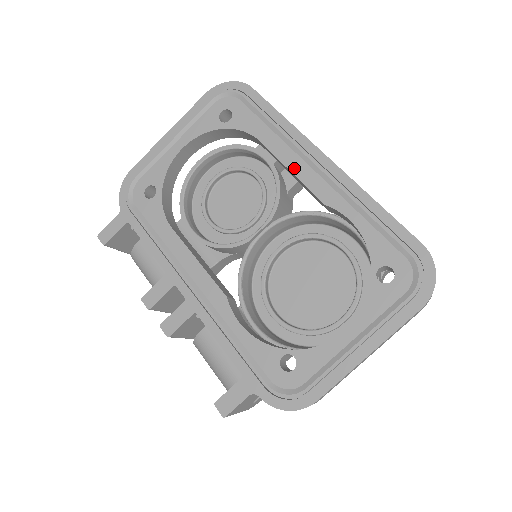
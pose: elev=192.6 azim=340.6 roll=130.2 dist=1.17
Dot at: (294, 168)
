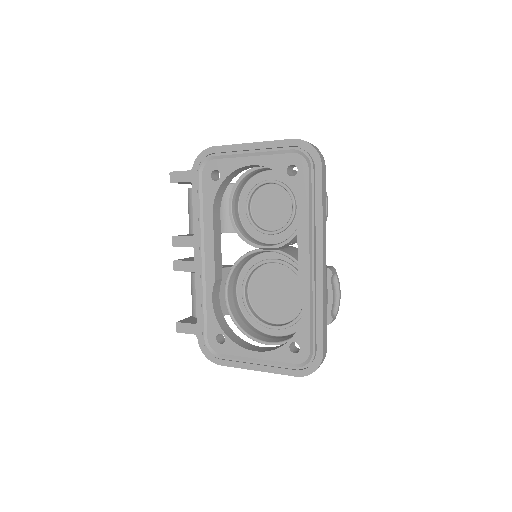
Dot at: (301, 248)
